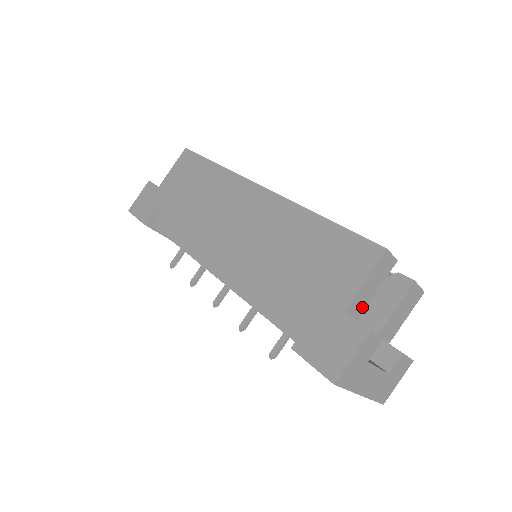
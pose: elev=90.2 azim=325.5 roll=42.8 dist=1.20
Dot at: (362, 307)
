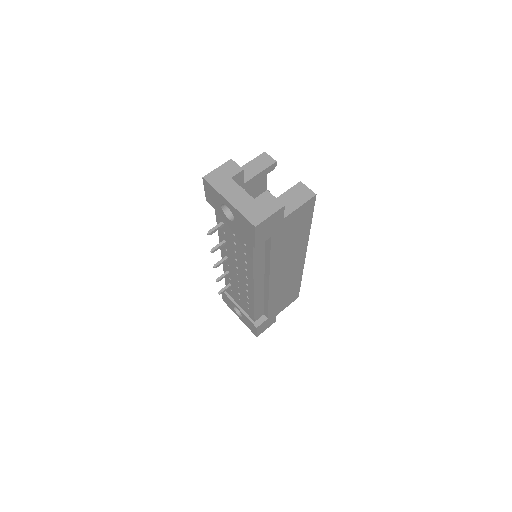
Dot at: (249, 177)
